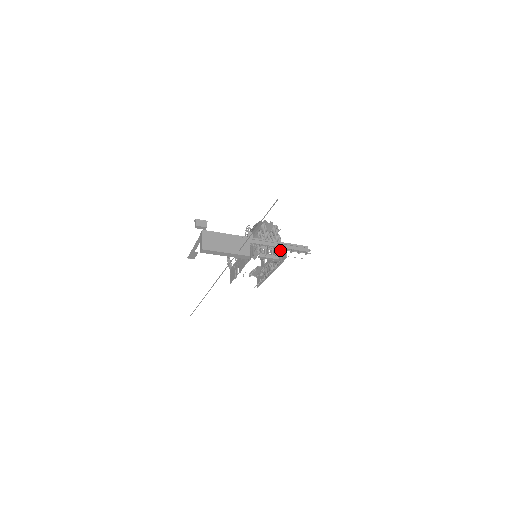
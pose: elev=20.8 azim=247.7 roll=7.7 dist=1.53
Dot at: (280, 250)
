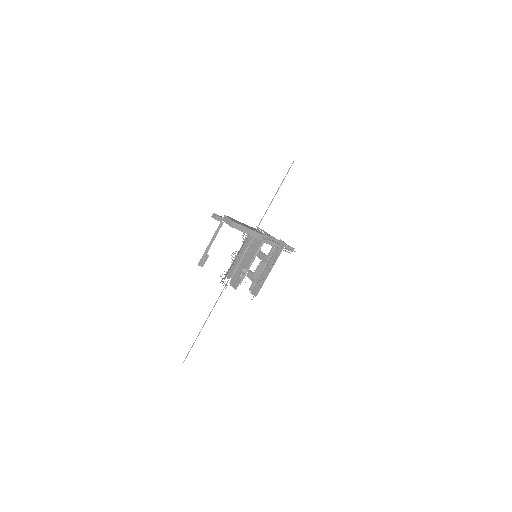
Dot at: (275, 246)
